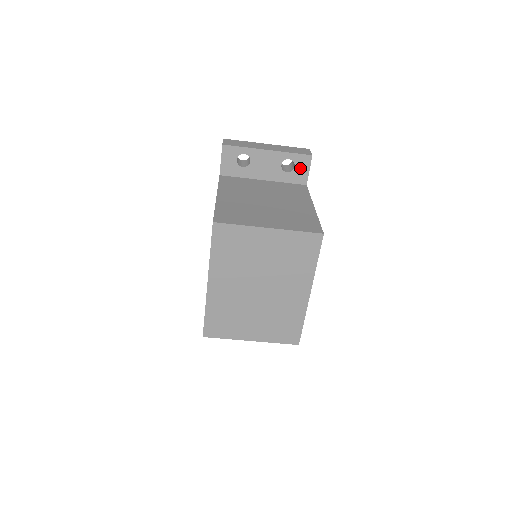
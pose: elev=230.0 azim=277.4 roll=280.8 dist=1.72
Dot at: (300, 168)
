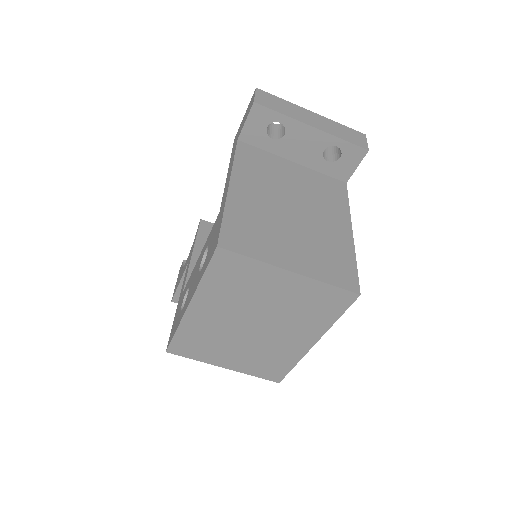
Dot at: (346, 161)
